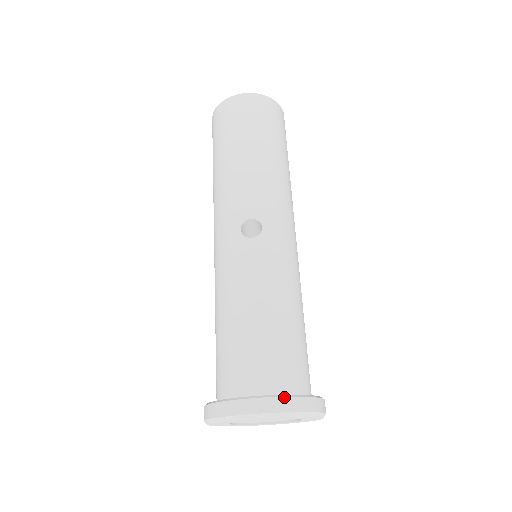
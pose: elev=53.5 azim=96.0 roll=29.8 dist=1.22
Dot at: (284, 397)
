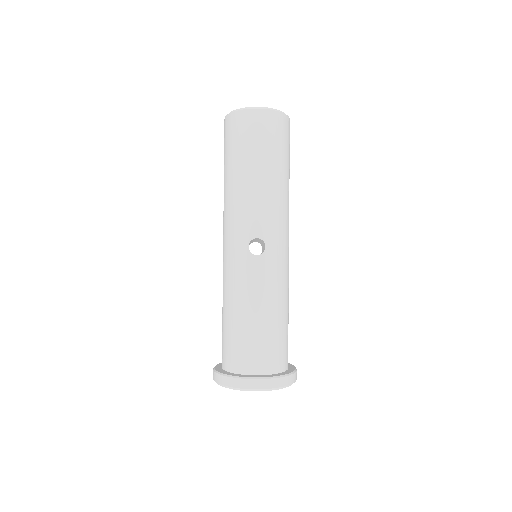
Dot at: (272, 379)
